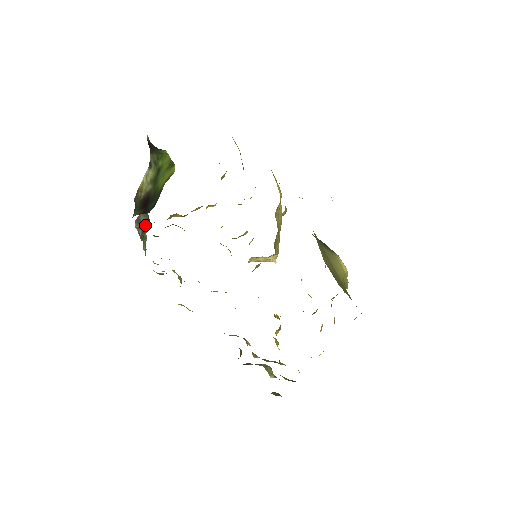
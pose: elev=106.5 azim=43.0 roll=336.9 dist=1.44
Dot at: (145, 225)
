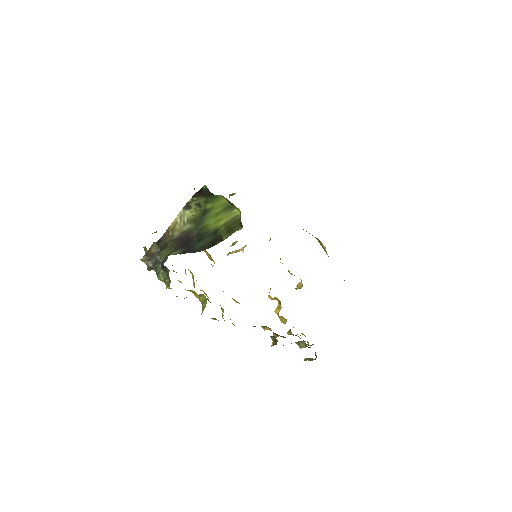
Dot at: (158, 257)
